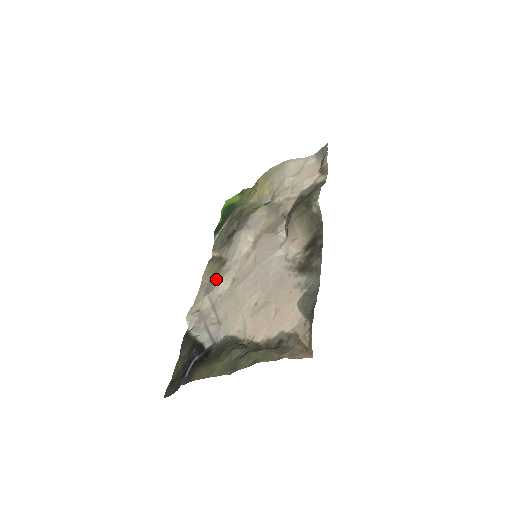
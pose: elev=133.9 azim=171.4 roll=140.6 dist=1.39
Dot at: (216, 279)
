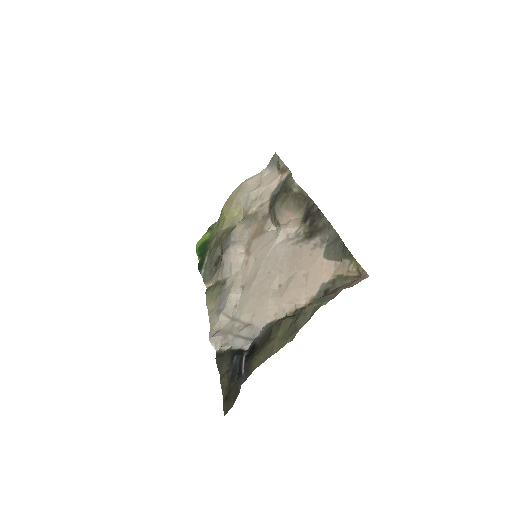
Dot at: (223, 297)
